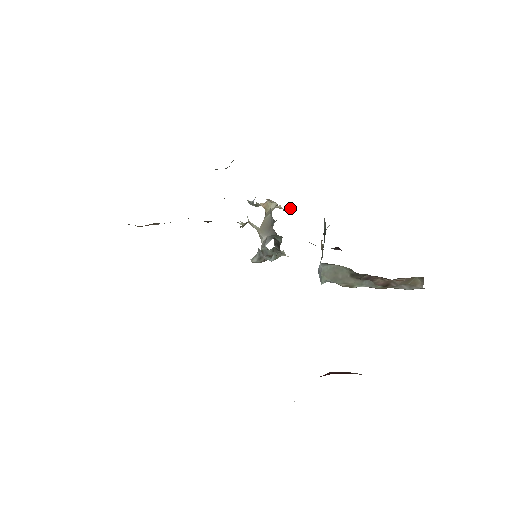
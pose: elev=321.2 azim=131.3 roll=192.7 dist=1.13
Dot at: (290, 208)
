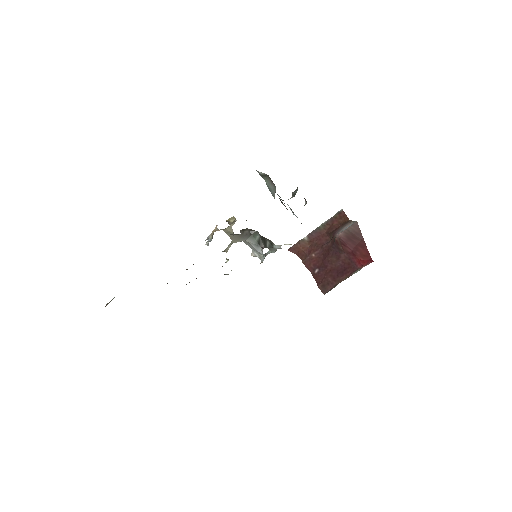
Dot at: occluded
